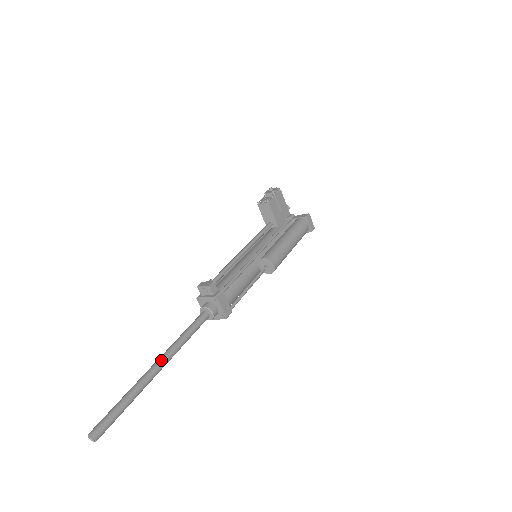
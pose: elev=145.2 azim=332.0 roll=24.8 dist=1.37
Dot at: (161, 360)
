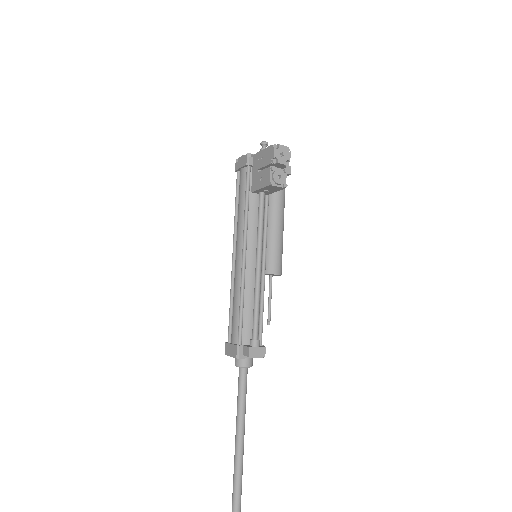
Dot at: occluded
